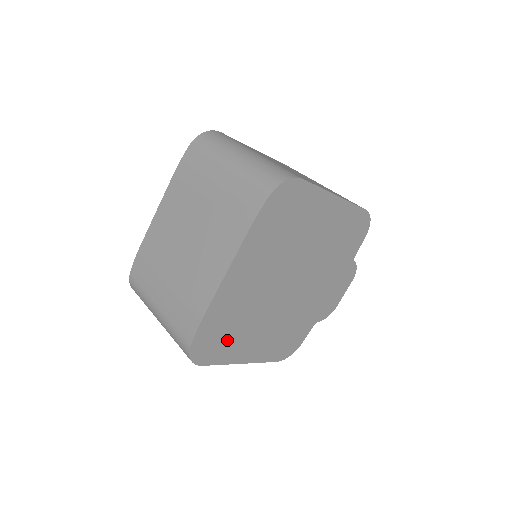
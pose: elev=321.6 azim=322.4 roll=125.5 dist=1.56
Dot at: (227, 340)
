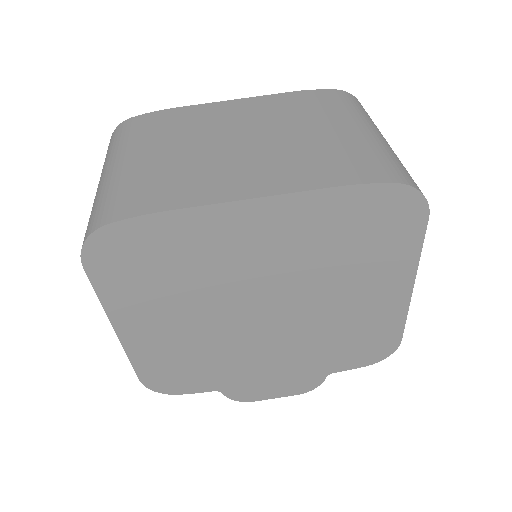
Dot at: (143, 279)
